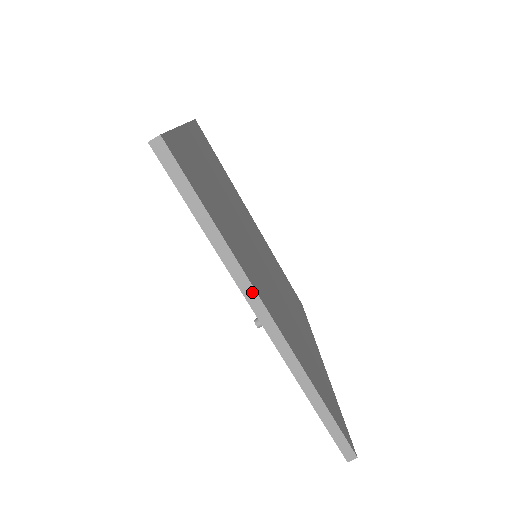
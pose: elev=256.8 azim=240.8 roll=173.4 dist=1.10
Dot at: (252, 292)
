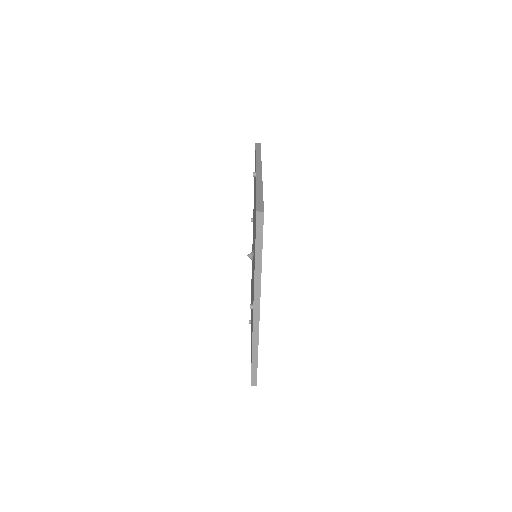
Dot at: (259, 294)
